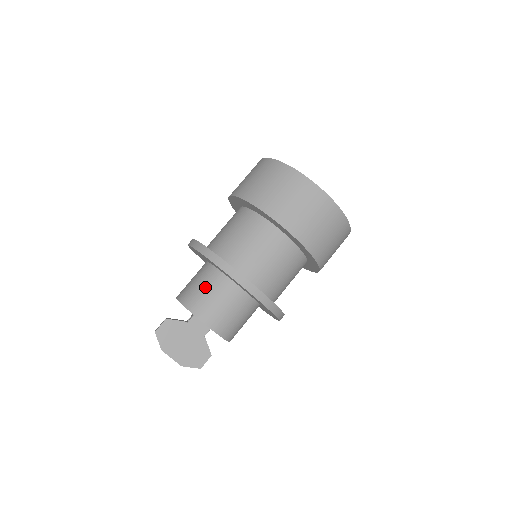
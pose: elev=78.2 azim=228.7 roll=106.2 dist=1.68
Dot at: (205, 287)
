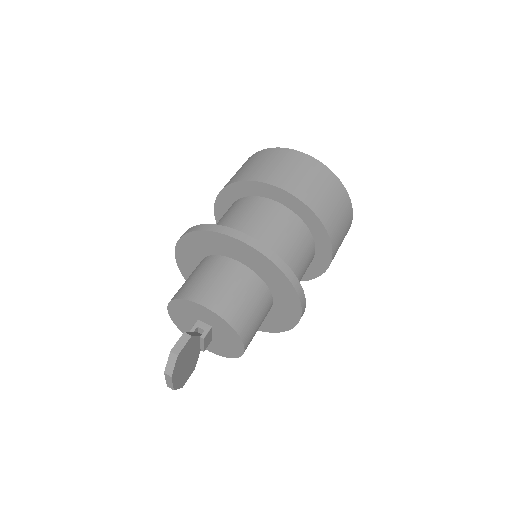
Dot at: (254, 305)
